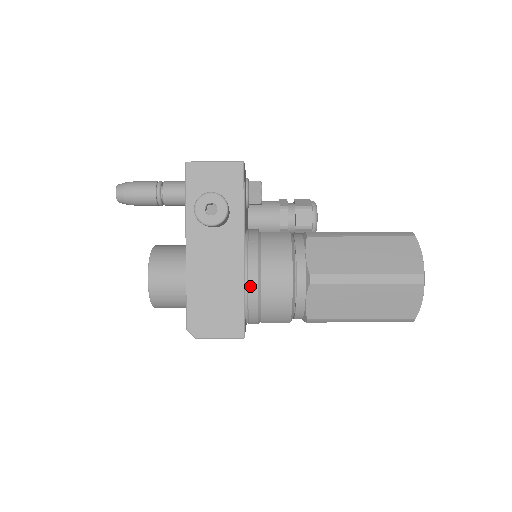
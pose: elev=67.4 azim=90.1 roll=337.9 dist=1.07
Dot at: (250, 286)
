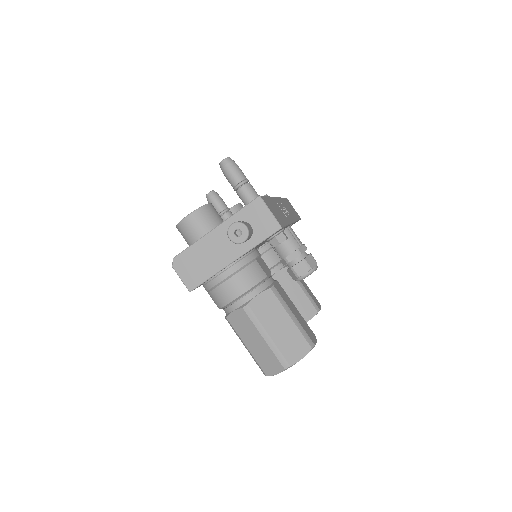
Dot at: (219, 276)
